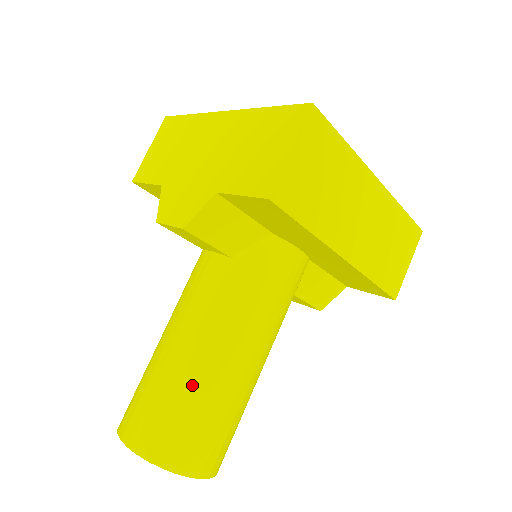
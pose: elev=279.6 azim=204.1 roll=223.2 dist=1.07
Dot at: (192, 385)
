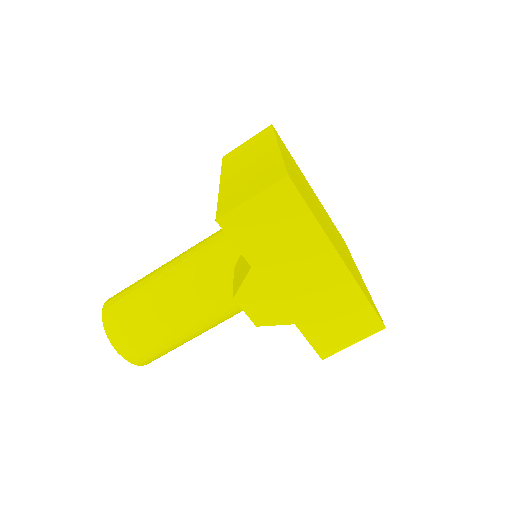
Dot at: (184, 341)
